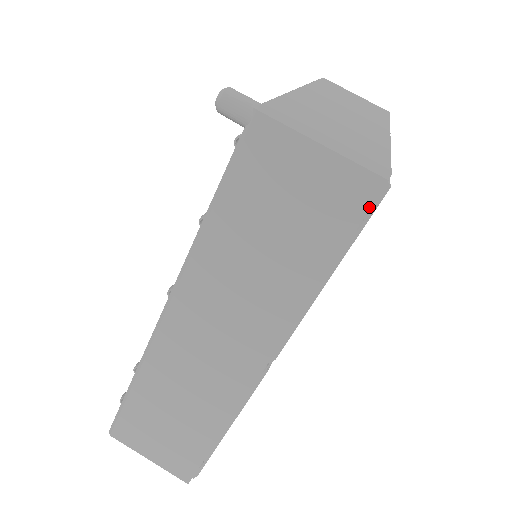
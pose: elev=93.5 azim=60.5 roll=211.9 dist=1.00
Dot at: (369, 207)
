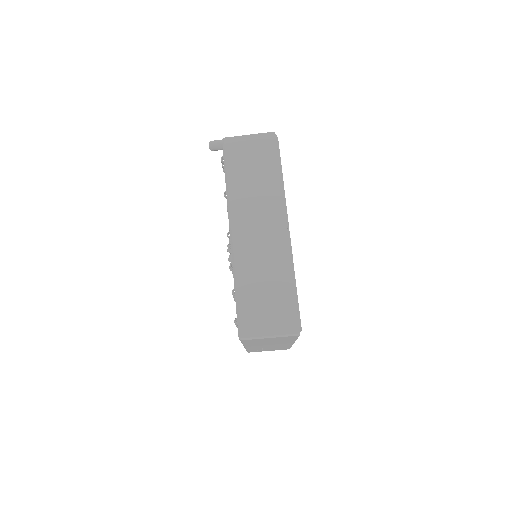
Dot at: (276, 142)
